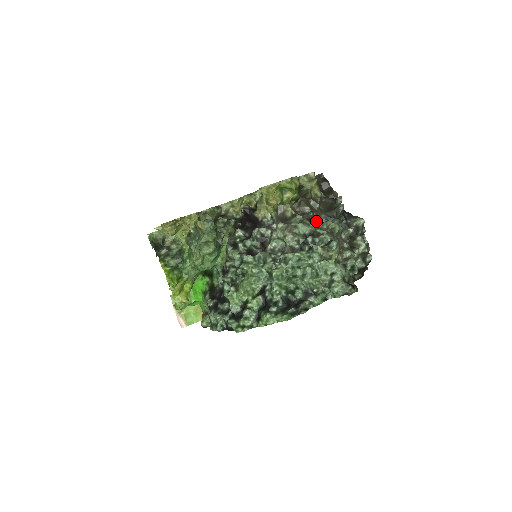
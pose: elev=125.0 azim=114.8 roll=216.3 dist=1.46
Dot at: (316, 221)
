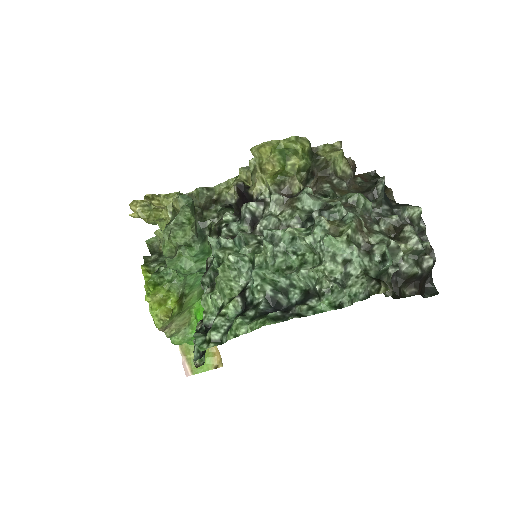
Dot at: occluded
